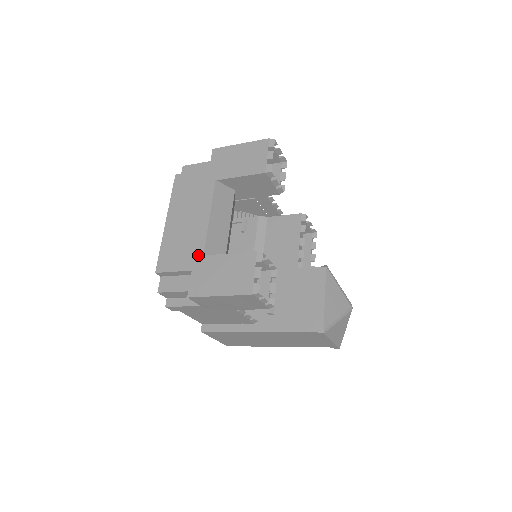
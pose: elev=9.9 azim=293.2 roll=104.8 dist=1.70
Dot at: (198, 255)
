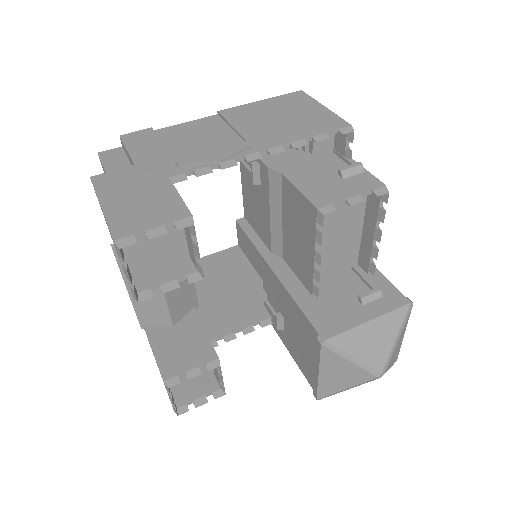
Dot at: occluded
